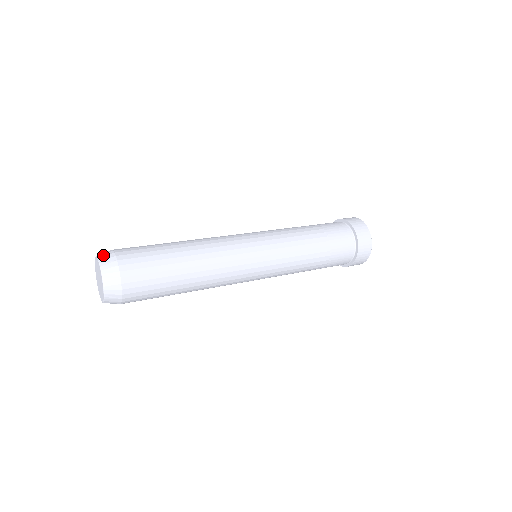
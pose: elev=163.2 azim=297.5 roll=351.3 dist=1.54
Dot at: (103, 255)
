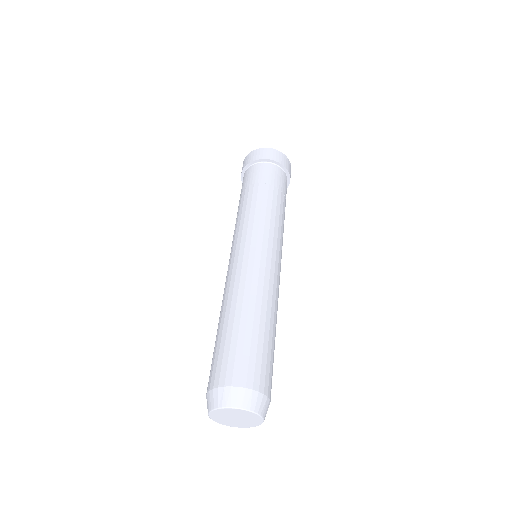
Dot at: (233, 400)
